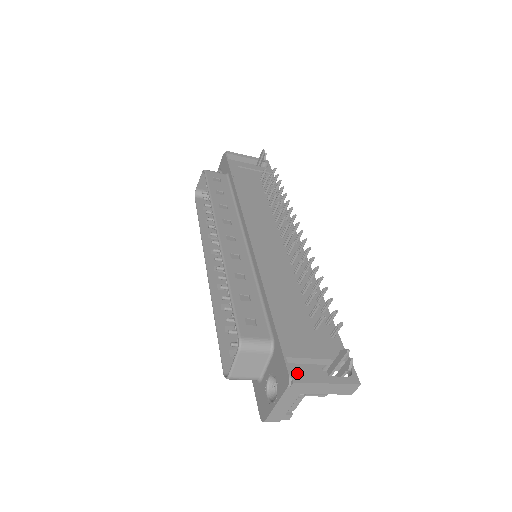
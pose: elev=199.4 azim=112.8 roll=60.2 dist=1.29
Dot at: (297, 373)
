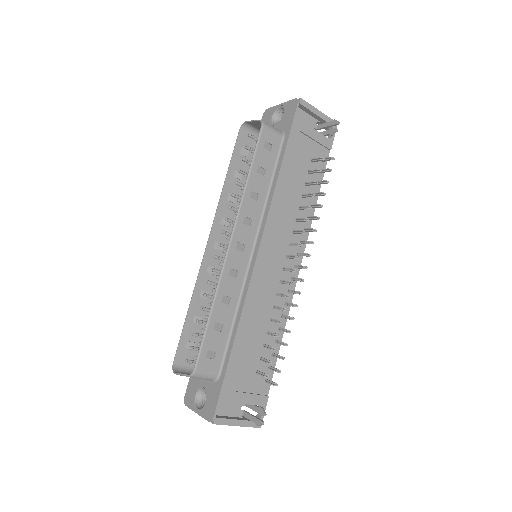
Dot at: (222, 409)
